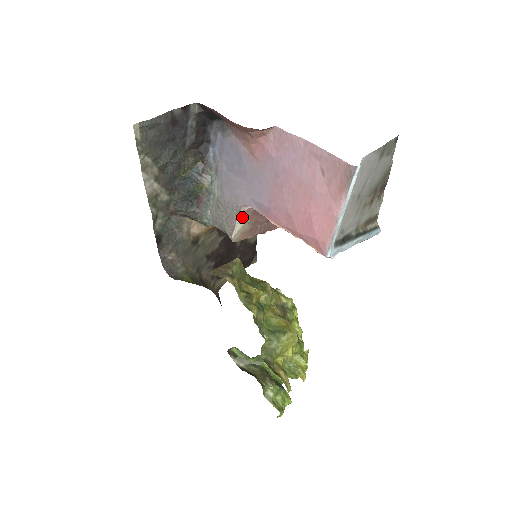
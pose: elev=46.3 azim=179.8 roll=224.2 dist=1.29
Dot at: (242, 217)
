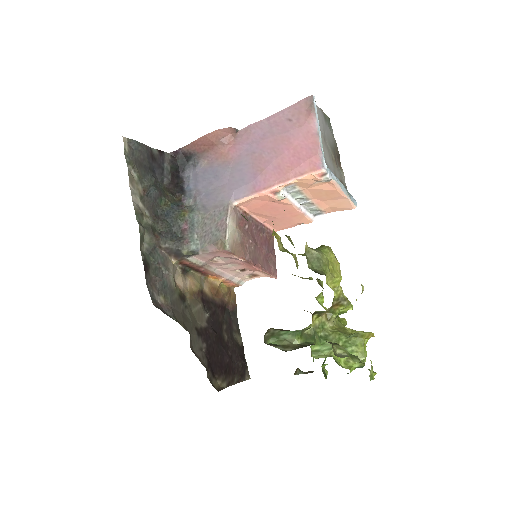
Dot at: (231, 216)
